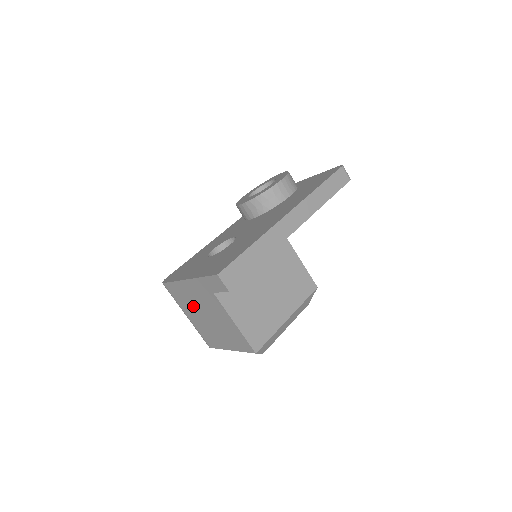
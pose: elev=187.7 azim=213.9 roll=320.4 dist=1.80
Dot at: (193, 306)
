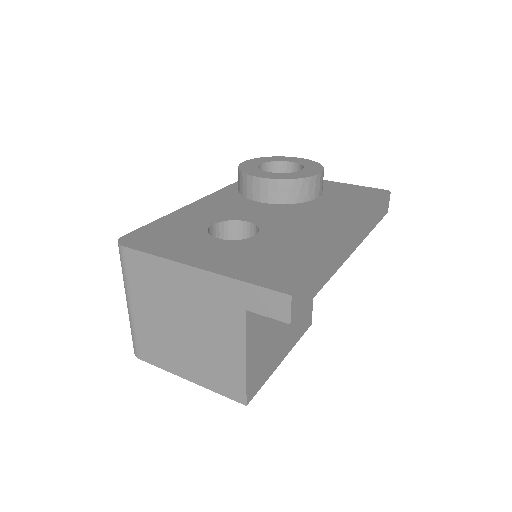
Dot at: (166, 302)
